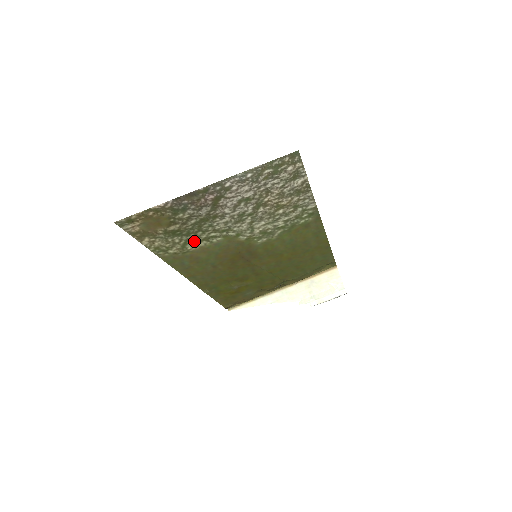
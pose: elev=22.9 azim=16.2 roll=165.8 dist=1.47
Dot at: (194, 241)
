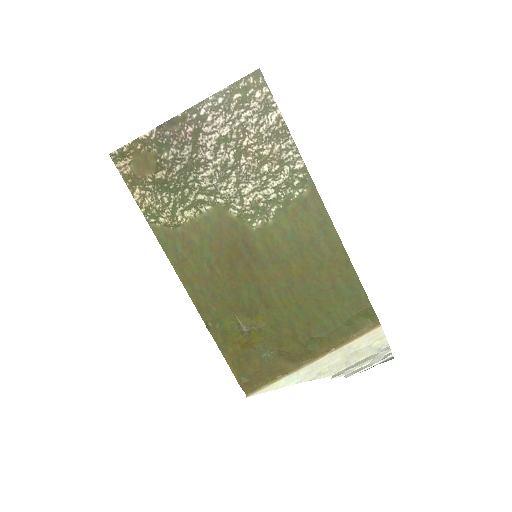
Dot at: (183, 206)
